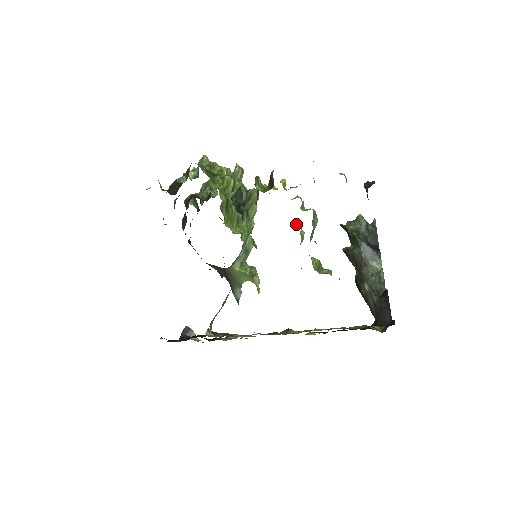
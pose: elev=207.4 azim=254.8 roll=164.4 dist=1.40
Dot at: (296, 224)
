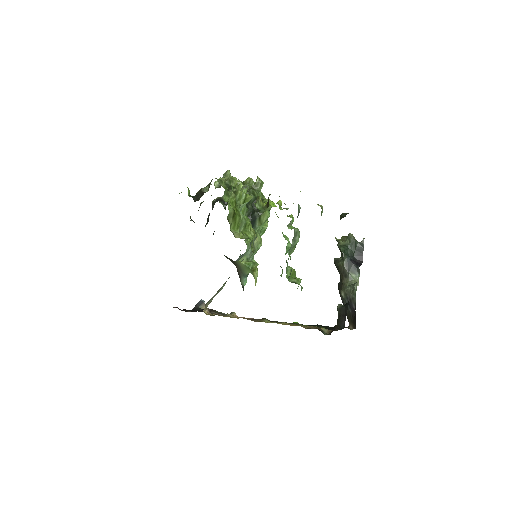
Dot at: (285, 237)
